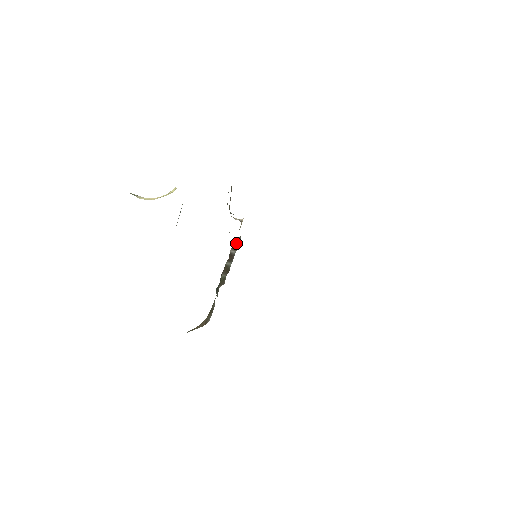
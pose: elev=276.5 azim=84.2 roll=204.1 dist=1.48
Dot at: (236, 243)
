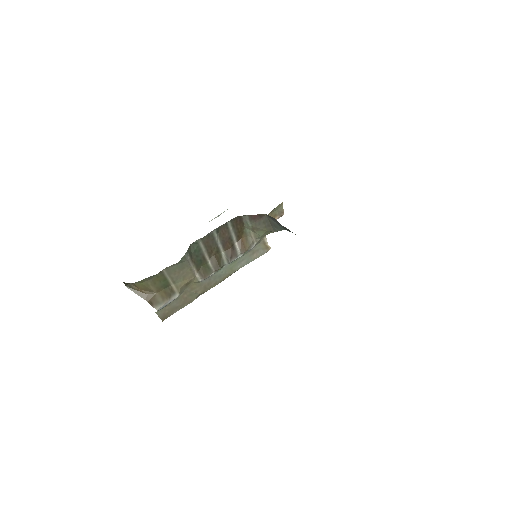
Dot at: (246, 242)
